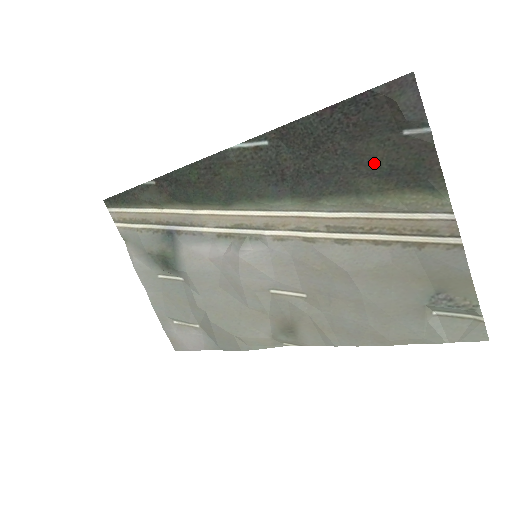
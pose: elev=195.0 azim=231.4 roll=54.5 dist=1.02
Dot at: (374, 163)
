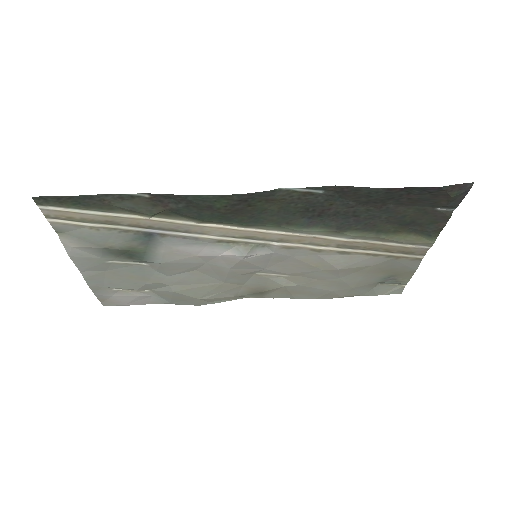
Dot at: (403, 218)
